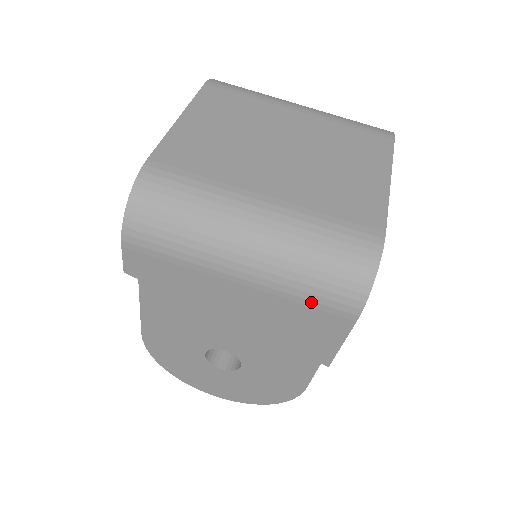
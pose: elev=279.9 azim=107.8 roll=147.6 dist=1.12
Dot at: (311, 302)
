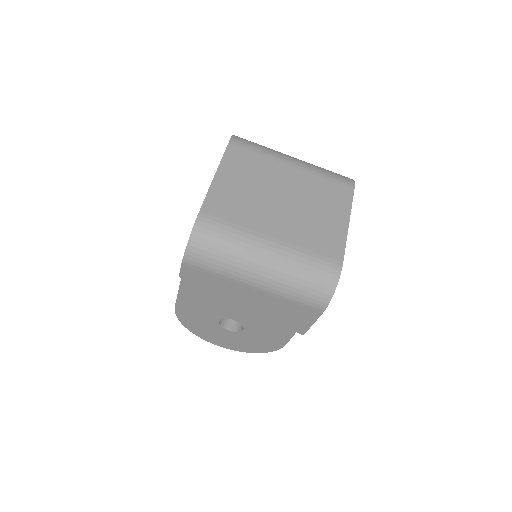
Dot at: (297, 302)
